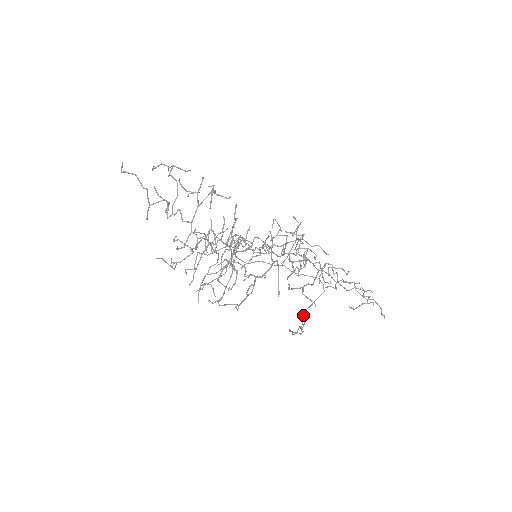
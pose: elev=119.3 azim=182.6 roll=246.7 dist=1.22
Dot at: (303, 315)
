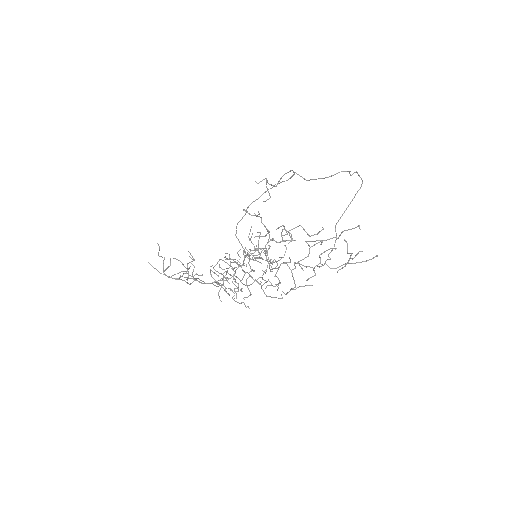
Dot at: occluded
